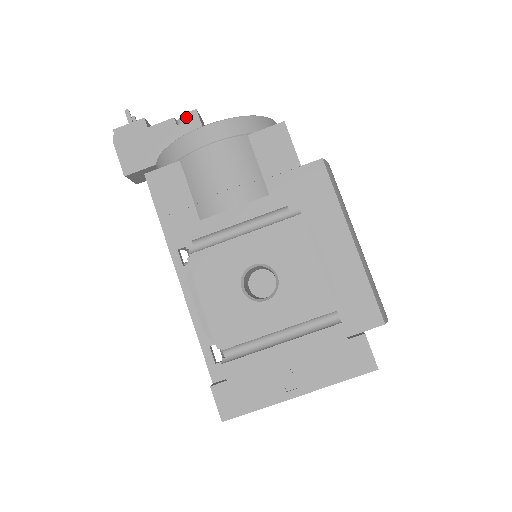
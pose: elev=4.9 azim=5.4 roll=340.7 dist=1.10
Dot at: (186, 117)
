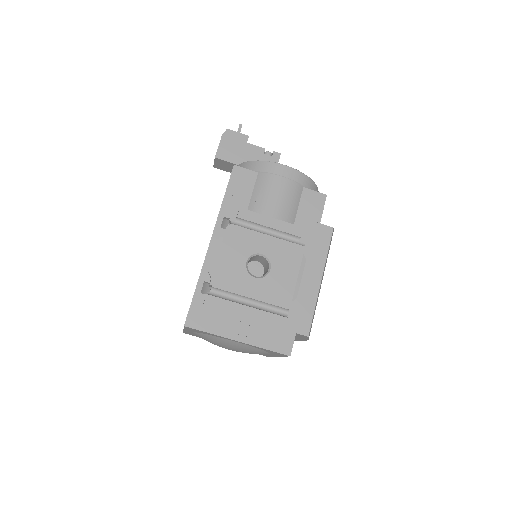
Dot at: (272, 153)
